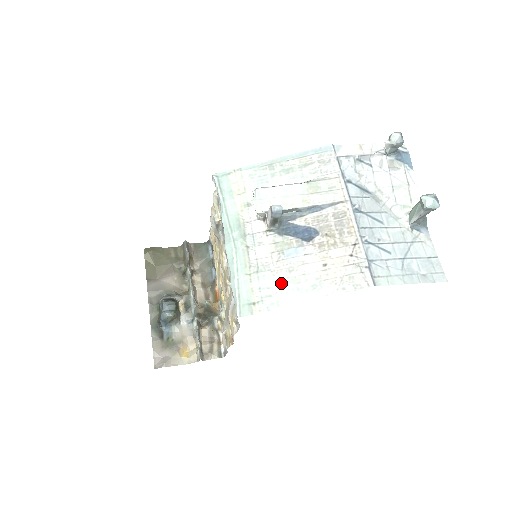
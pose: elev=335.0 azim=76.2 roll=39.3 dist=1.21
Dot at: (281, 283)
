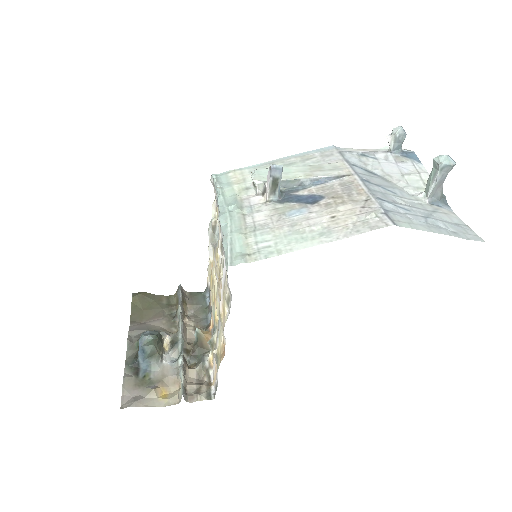
Dot at: (282, 235)
